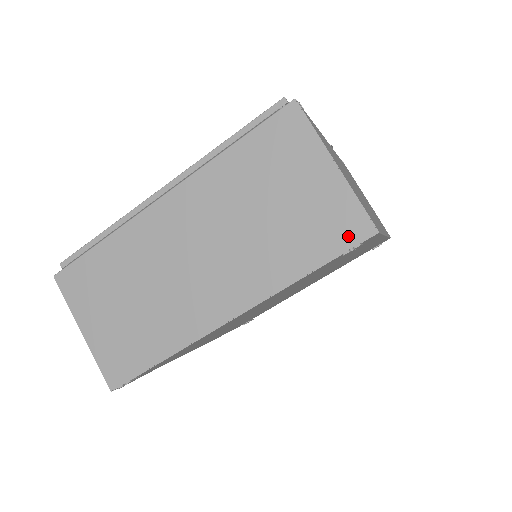
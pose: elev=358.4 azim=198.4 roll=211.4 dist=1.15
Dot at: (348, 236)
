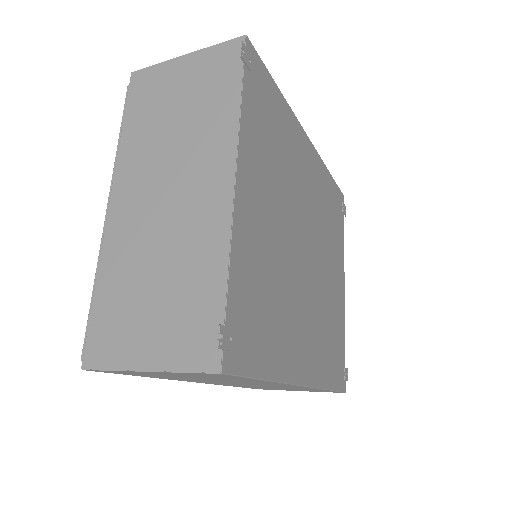
Dot at: (234, 57)
